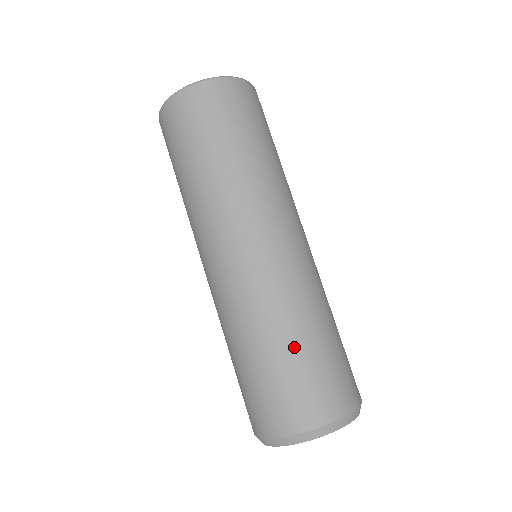
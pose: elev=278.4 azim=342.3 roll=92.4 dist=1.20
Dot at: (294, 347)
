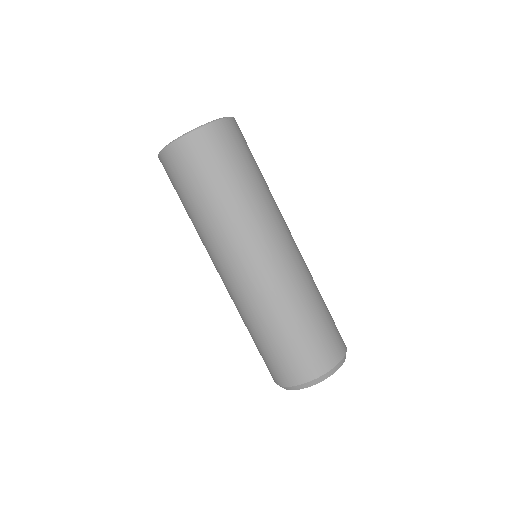
Dot at: (316, 314)
